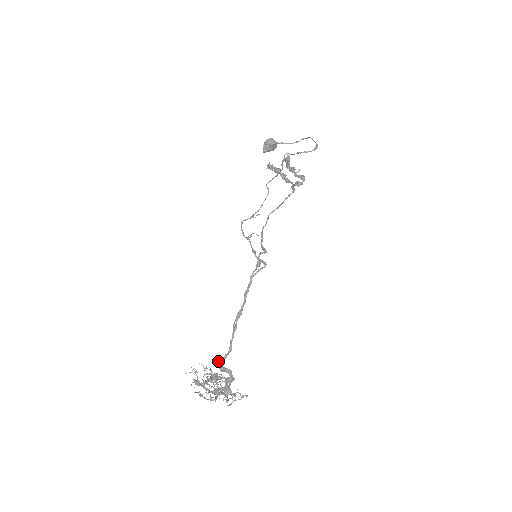
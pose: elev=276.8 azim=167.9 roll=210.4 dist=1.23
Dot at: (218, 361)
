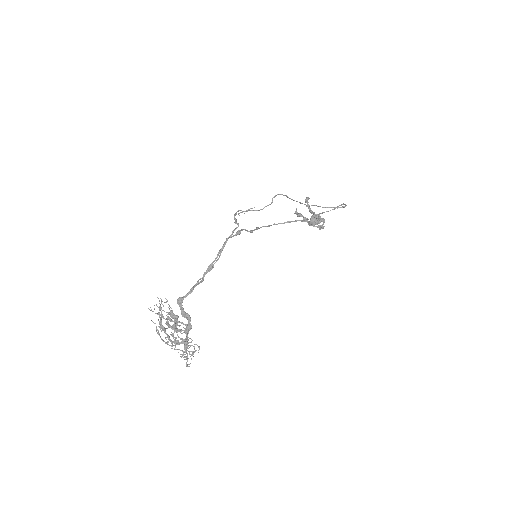
Dot at: (179, 298)
